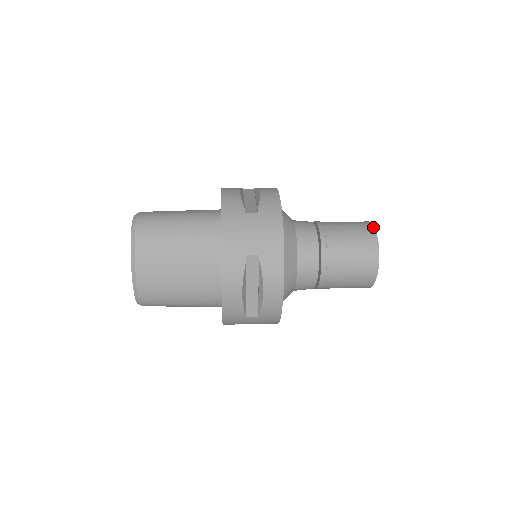
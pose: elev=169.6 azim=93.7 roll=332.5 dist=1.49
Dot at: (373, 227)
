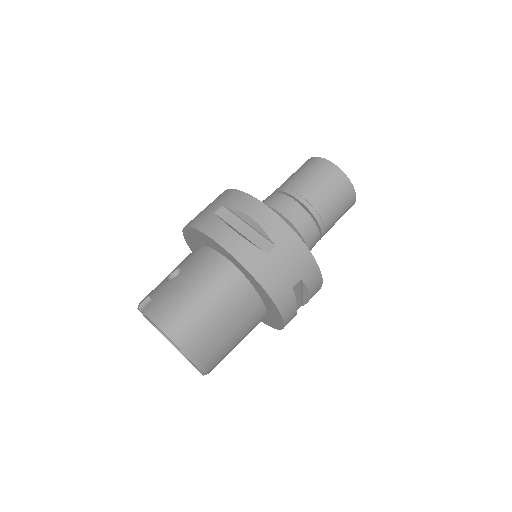
Dot at: (336, 166)
